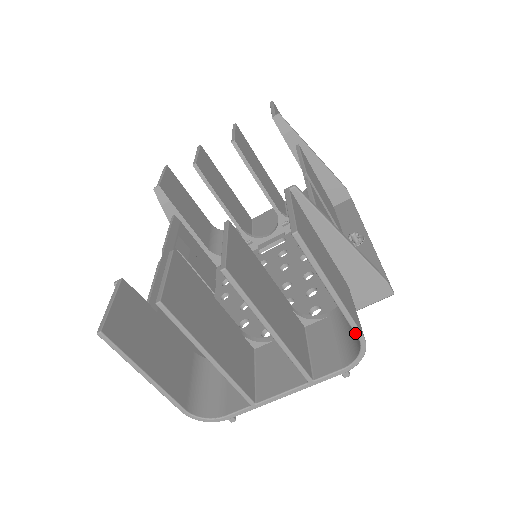
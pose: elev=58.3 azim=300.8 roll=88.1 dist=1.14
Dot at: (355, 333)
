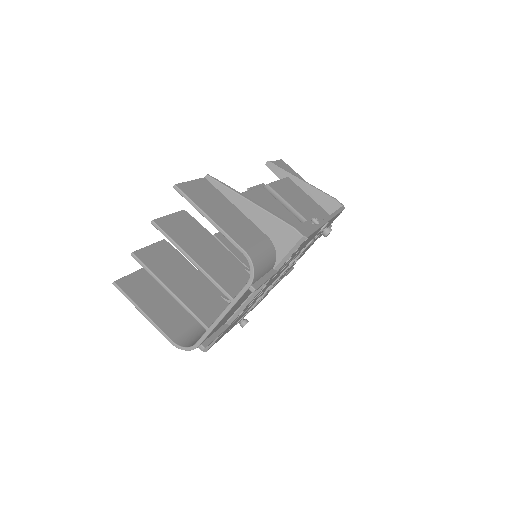
Dot at: occluded
